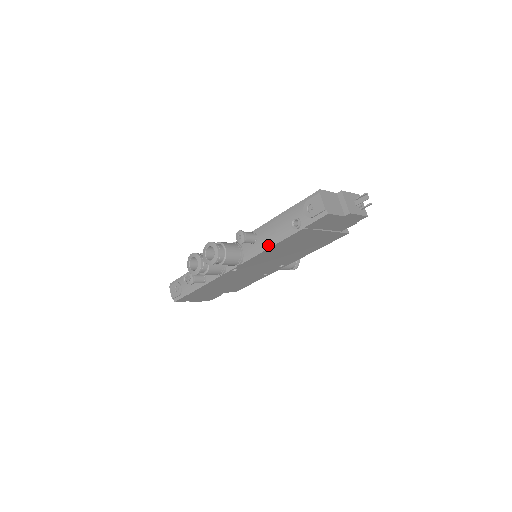
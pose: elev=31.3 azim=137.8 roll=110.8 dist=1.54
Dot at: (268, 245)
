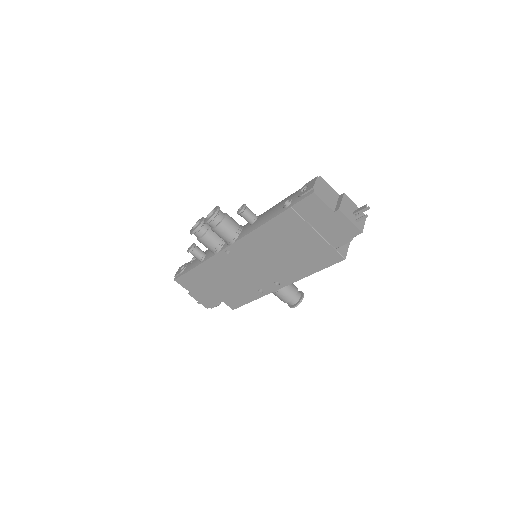
Dot at: (259, 224)
